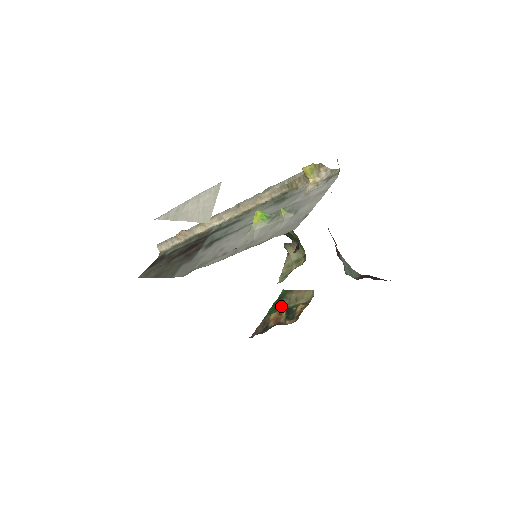
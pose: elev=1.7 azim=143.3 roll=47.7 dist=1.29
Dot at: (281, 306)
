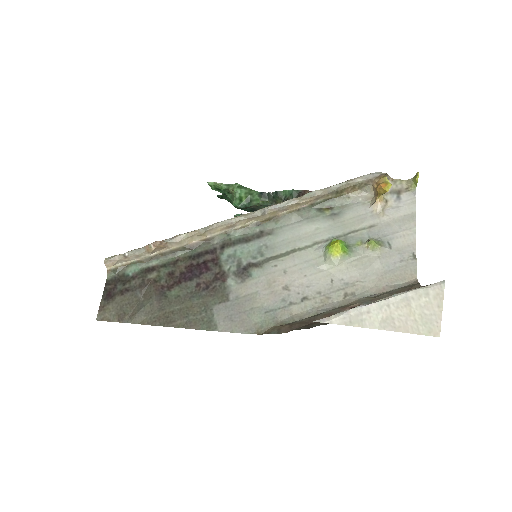
Dot at: occluded
